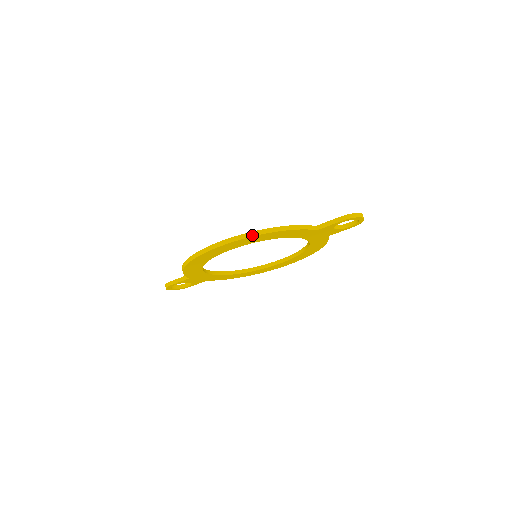
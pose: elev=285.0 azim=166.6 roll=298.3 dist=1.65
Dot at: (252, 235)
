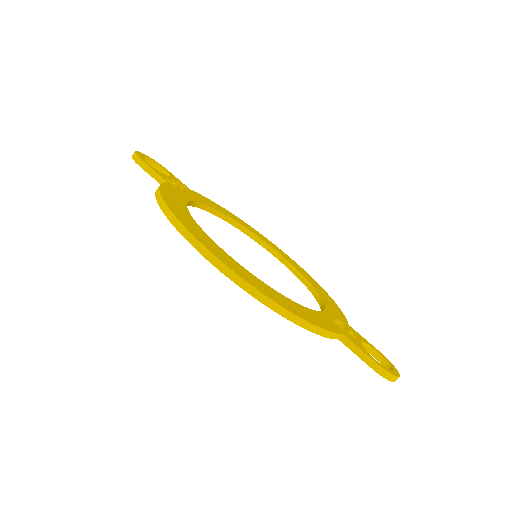
Dot at: (262, 300)
